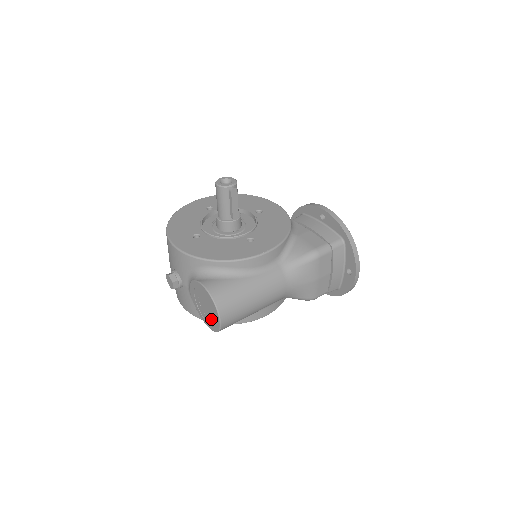
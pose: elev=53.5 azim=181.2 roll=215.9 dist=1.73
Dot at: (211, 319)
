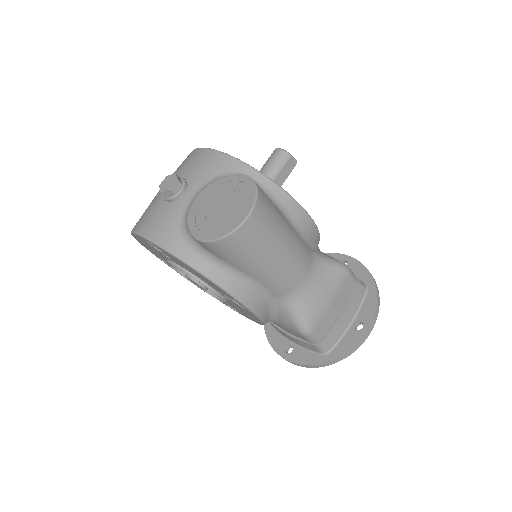
Dot at: (222, 221)
